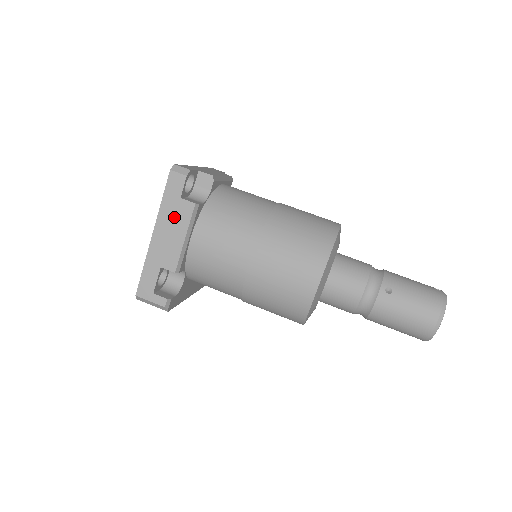
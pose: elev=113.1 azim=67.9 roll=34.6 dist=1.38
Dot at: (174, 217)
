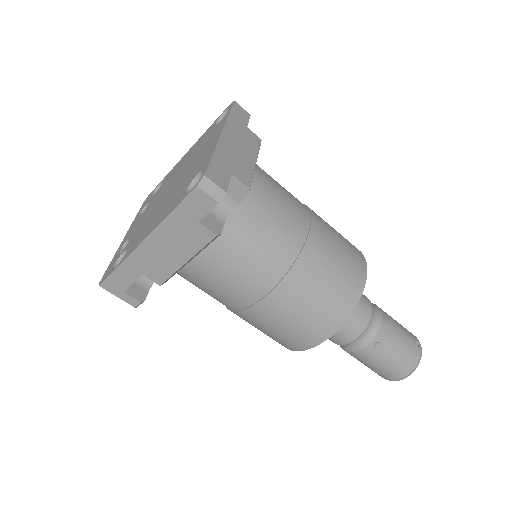
Dot at: (181, 237)
